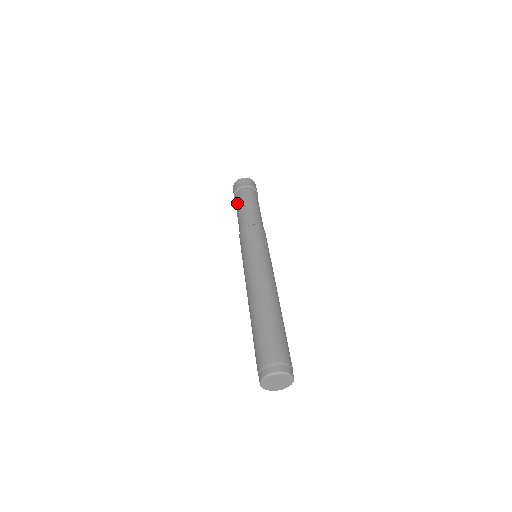
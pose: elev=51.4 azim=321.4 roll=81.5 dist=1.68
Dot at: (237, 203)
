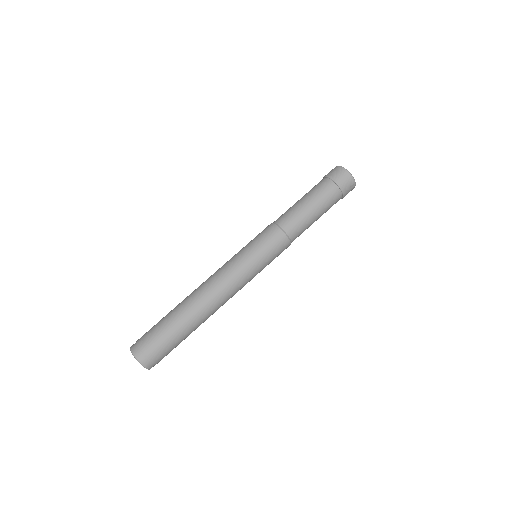
Dot at: occluded
